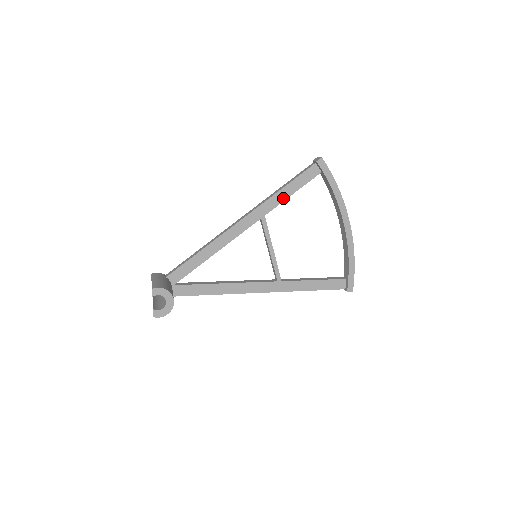
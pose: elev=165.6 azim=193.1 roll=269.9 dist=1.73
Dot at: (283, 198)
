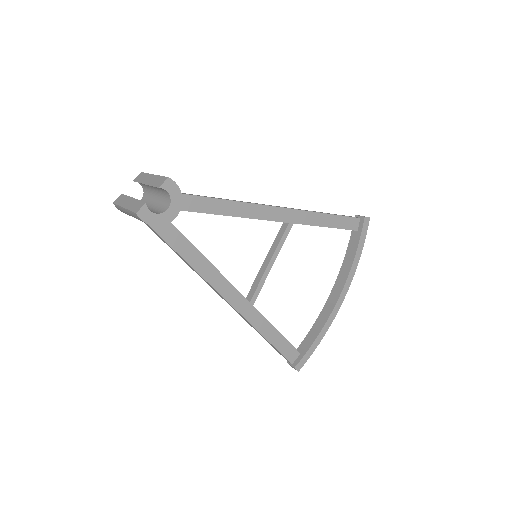
Dot at: (318, 223)
